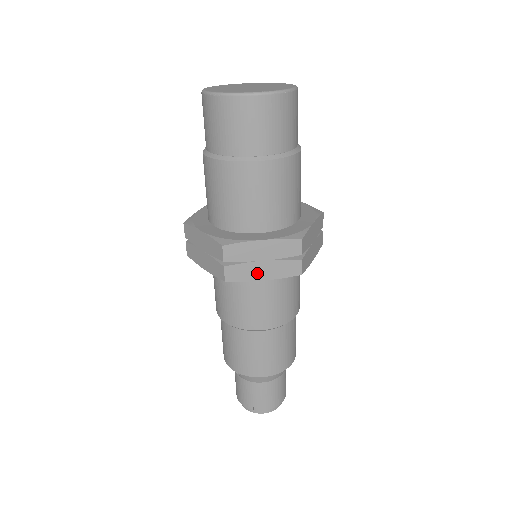
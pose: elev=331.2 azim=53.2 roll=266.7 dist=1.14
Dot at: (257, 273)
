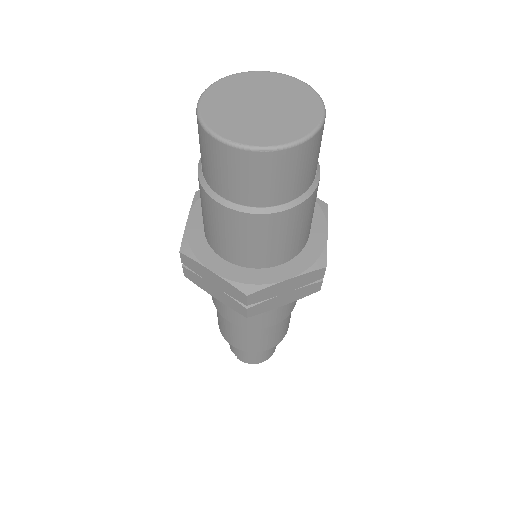
Dot at: (209, 289)
